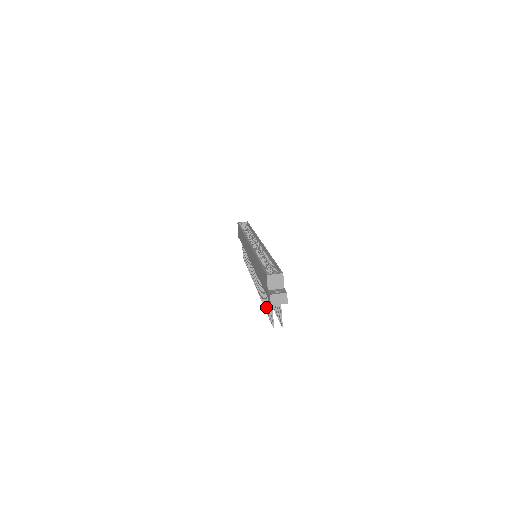
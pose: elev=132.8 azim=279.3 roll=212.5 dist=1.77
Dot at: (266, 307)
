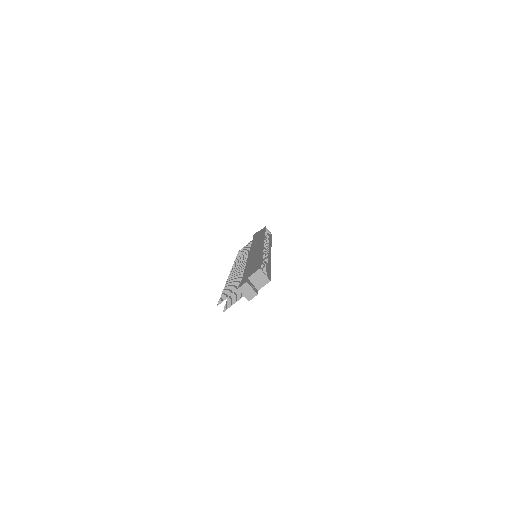
Dot at: (227, 289)
